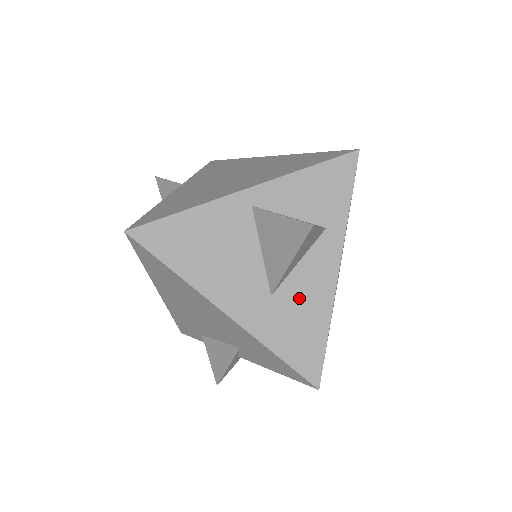
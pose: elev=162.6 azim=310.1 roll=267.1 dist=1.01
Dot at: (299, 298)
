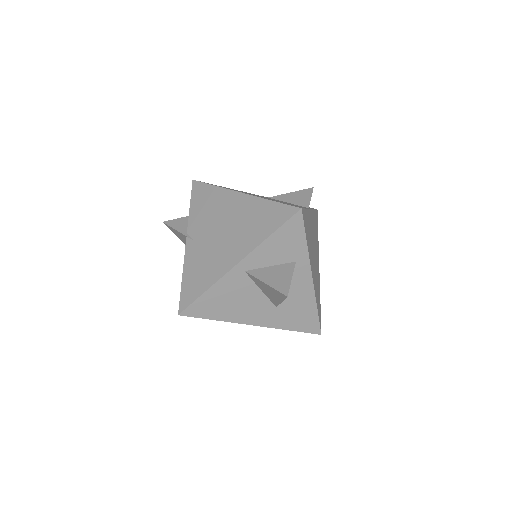
Dot at: (293, 301)
